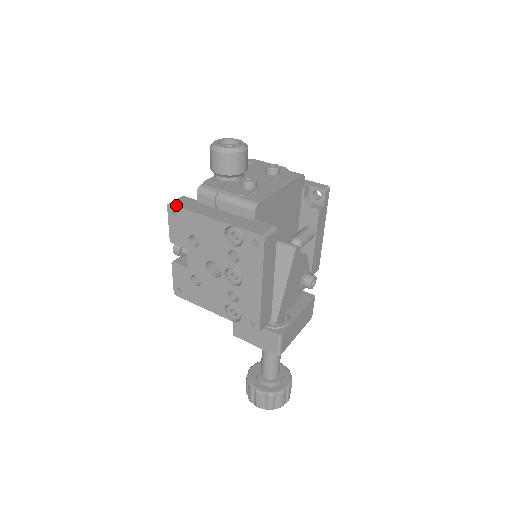
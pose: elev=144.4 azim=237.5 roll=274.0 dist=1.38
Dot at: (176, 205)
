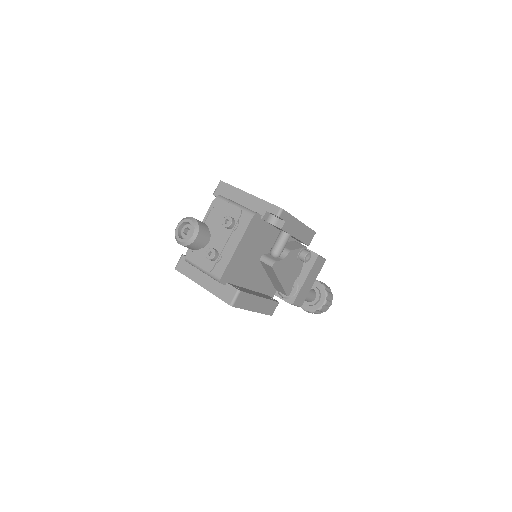
Dot at: (179, 271)
